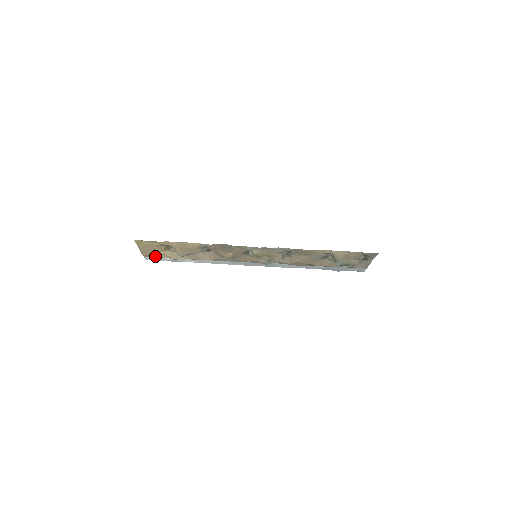
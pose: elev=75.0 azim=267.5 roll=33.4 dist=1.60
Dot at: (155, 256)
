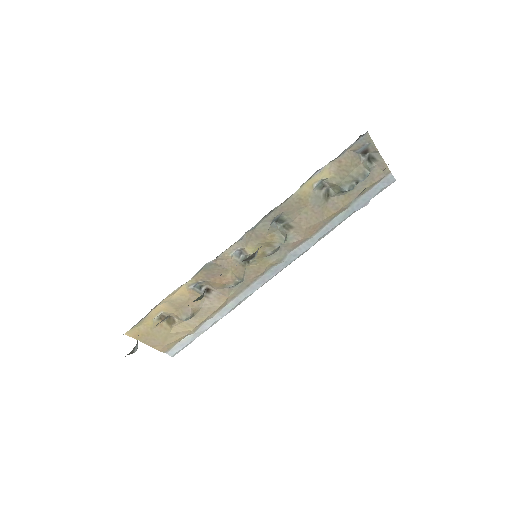
Dot at: (172, 343)
